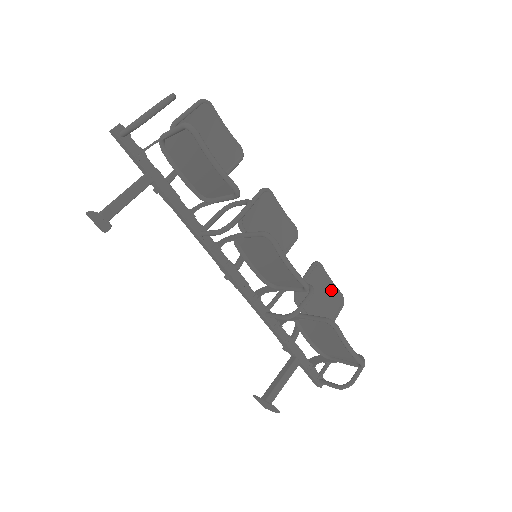
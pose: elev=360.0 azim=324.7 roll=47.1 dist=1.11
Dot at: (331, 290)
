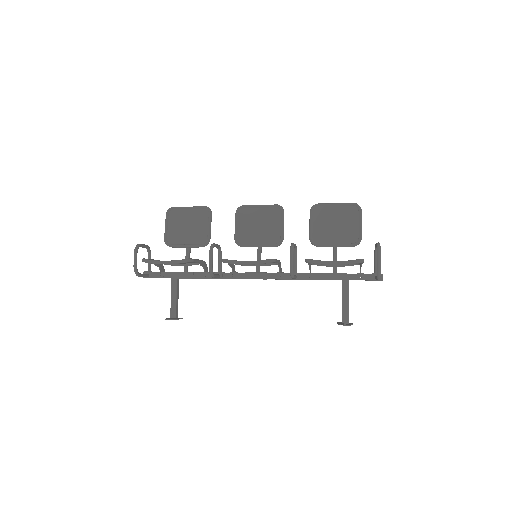
Dot at: (342, 210)
